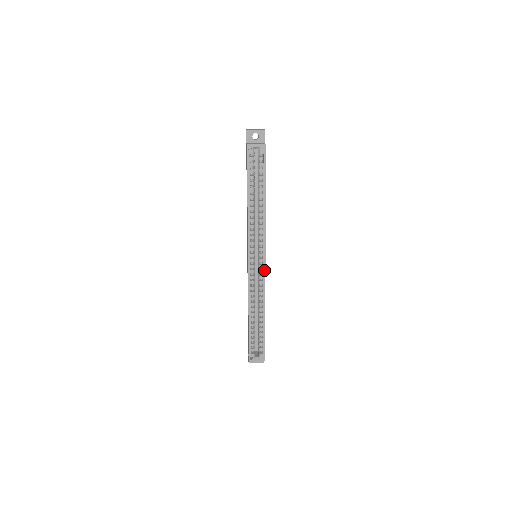
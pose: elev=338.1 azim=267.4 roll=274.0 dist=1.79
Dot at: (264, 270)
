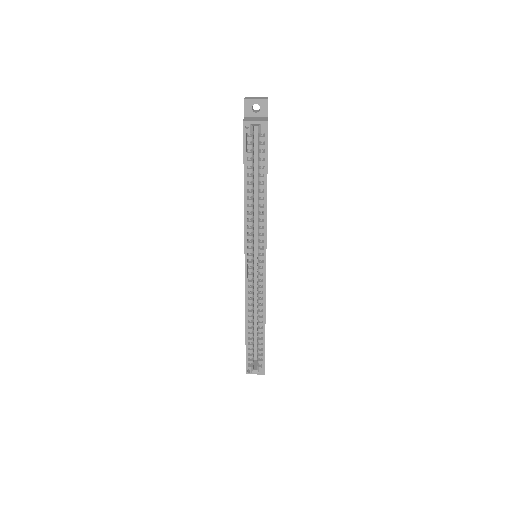
Dot at: (264, 276)
